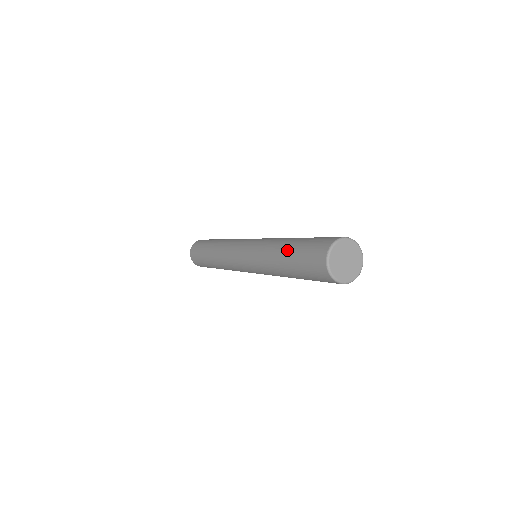
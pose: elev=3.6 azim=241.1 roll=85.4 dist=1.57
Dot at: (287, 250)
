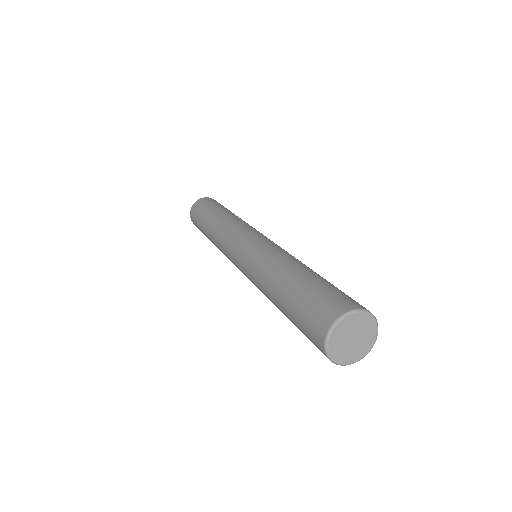
Dot at: (284, 289)
